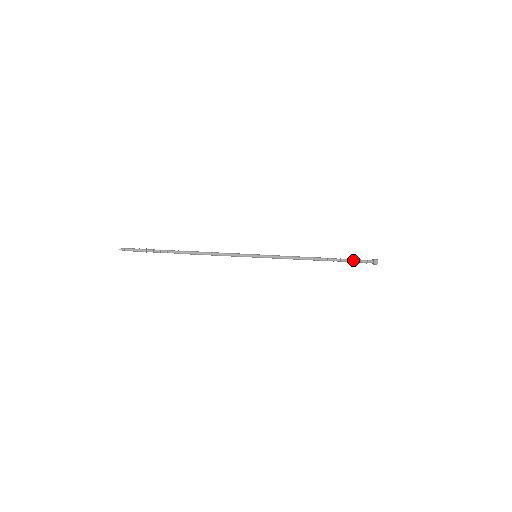
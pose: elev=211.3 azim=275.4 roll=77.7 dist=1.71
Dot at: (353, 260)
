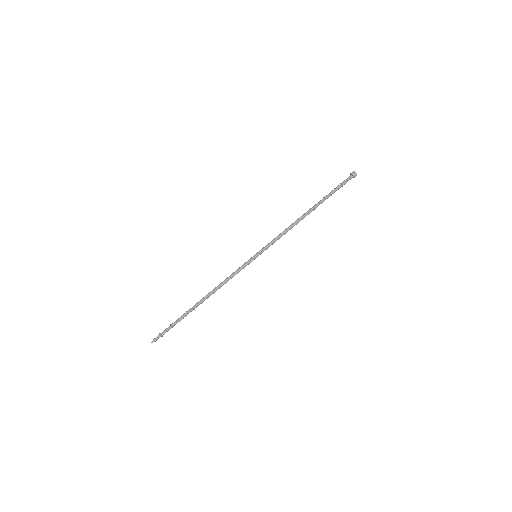
Dot at: (334, 189)
